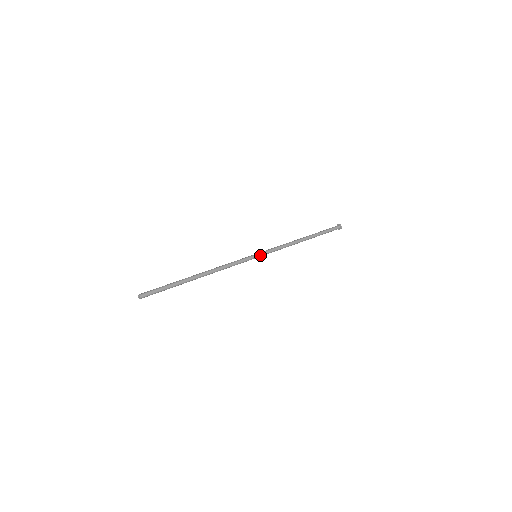
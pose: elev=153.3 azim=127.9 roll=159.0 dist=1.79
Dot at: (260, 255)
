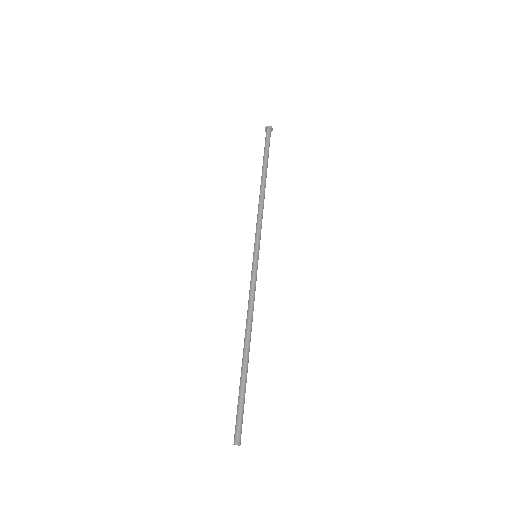
Dot at: occluded
